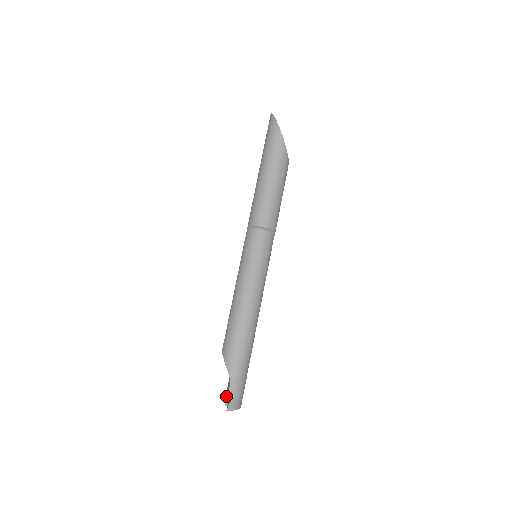
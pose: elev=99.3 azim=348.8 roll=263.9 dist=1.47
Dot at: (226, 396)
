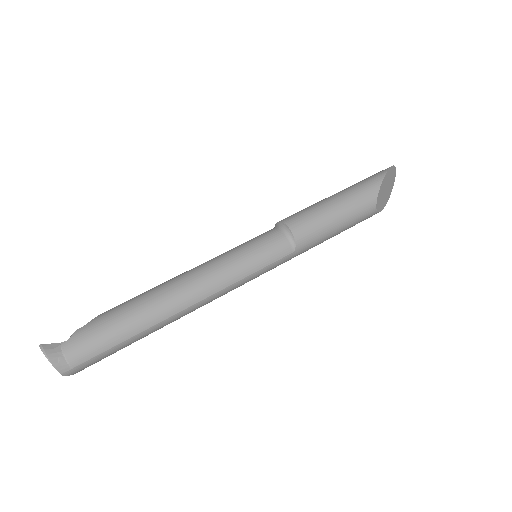
Dot at: occluded
